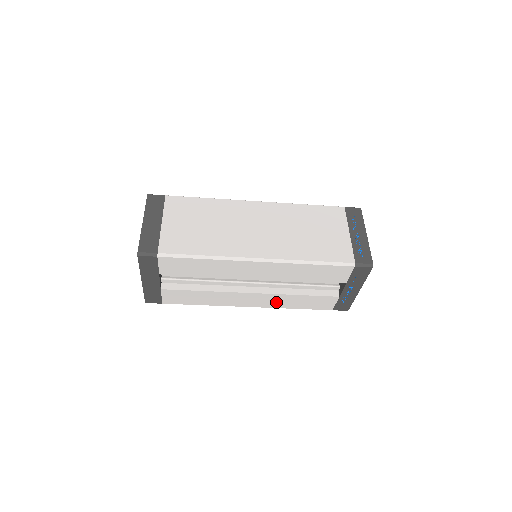
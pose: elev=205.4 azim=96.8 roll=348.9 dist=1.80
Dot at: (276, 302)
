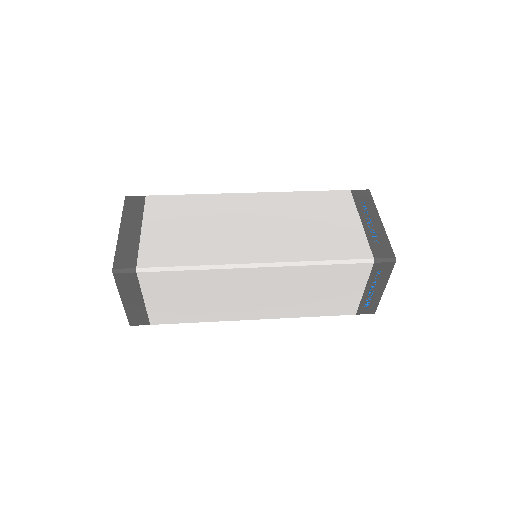
Dot at: occluded
